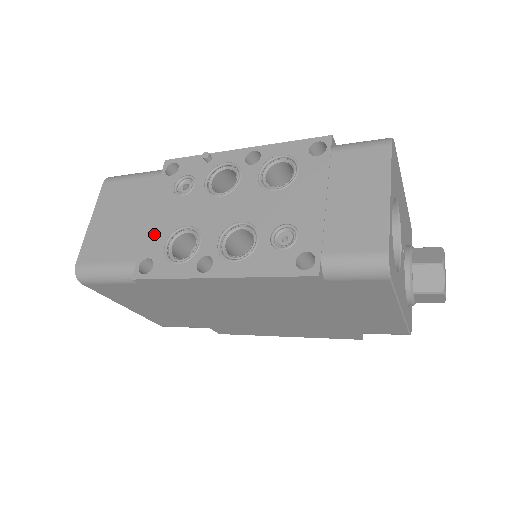
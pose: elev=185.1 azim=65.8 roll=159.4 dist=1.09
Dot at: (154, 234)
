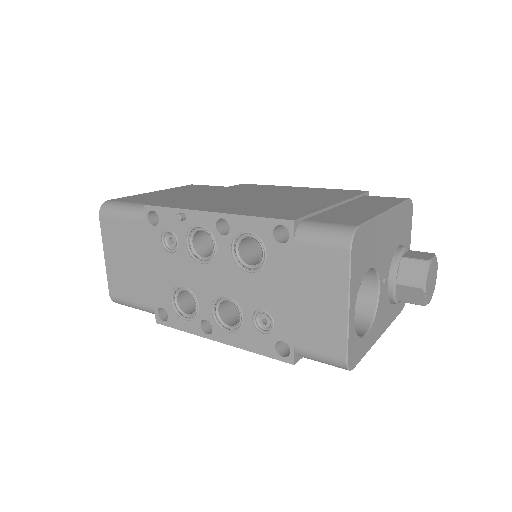
Dot at: (159, 286)
